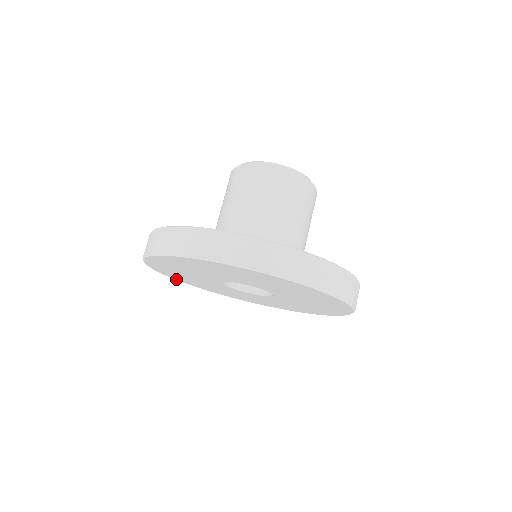
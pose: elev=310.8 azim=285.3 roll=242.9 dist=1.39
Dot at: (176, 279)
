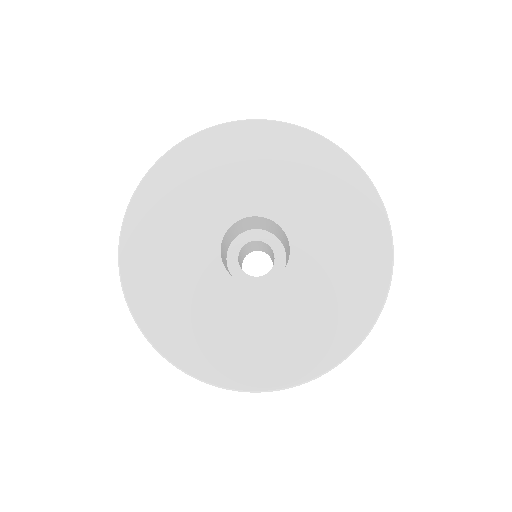
Dot at: (135, 310)
